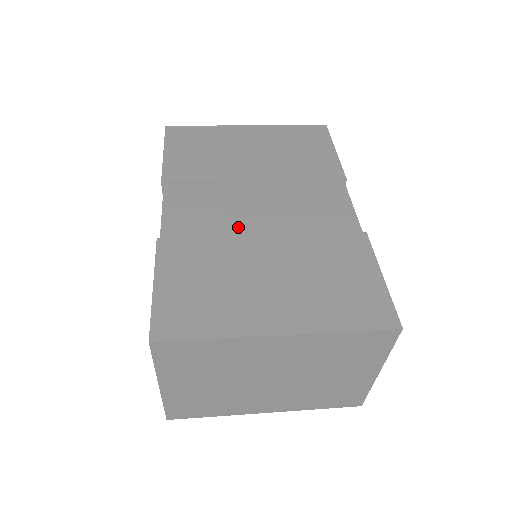
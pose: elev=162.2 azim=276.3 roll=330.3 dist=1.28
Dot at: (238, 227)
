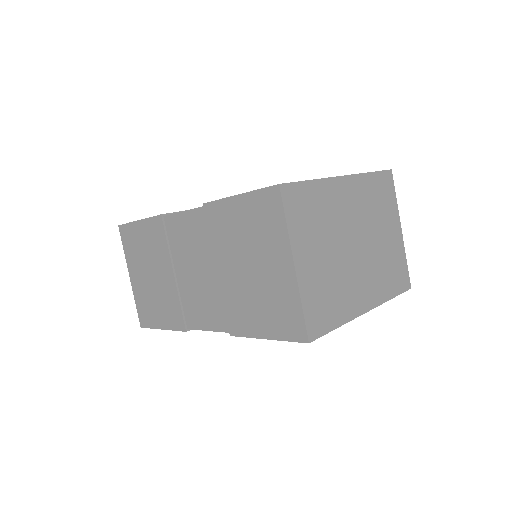
Dot at: occluded
